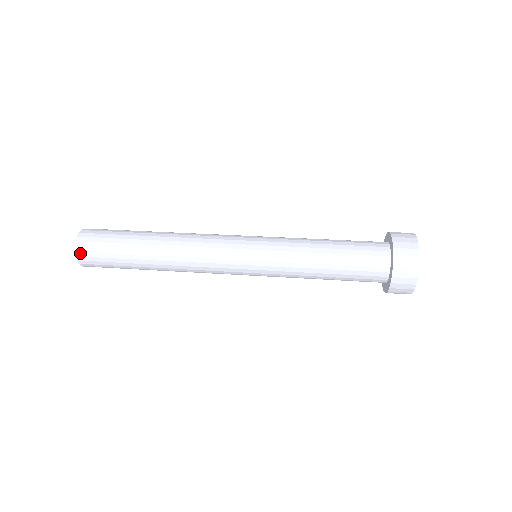
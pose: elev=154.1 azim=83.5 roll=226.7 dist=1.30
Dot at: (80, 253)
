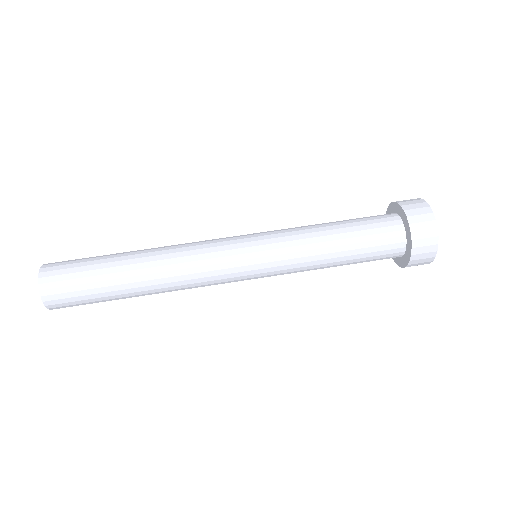
Dot at: (54, 308)
